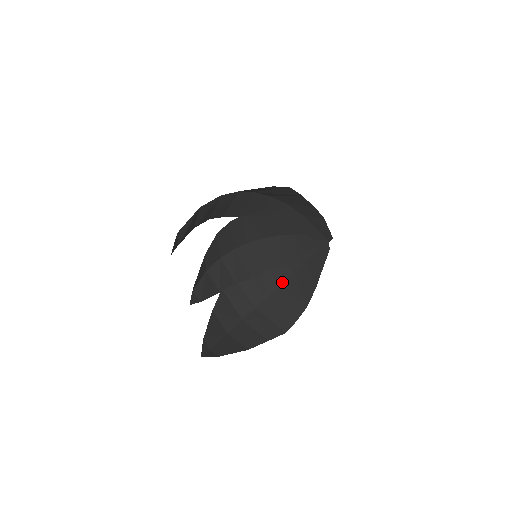
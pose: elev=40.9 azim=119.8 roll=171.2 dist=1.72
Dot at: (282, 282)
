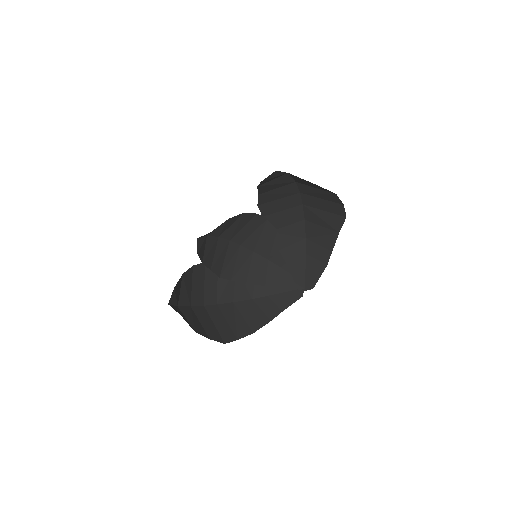
Dot at: (238, 300)
